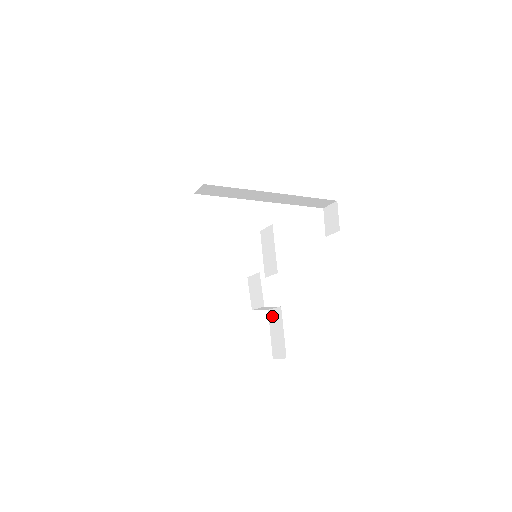
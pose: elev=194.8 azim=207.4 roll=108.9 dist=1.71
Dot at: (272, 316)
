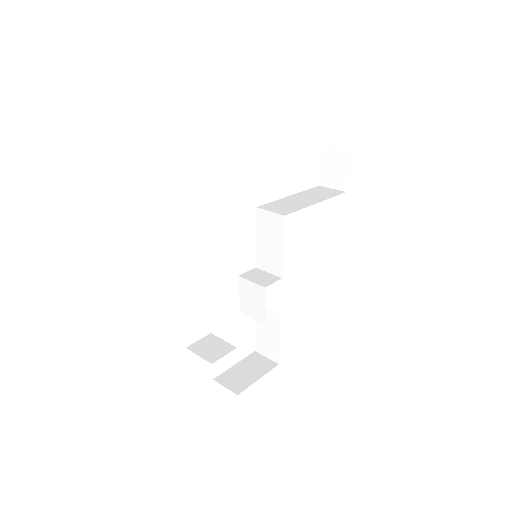
Dot at: occluded
